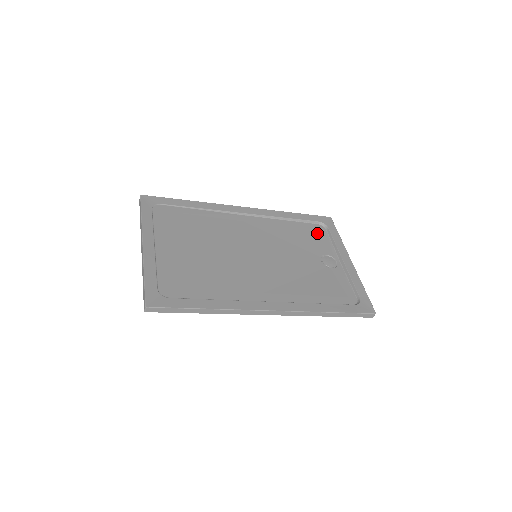
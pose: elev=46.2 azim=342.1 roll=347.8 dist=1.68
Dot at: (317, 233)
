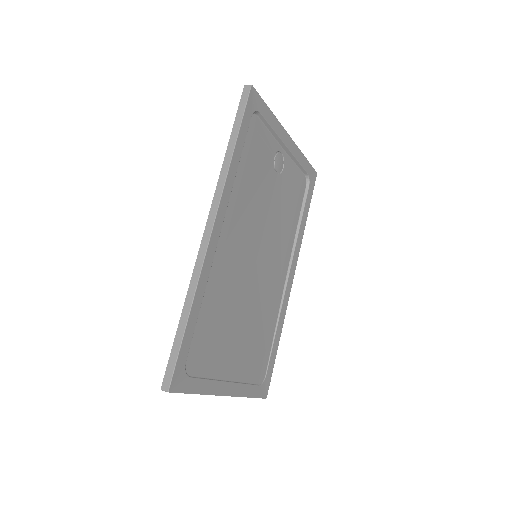
Dot at: (257, 137)
